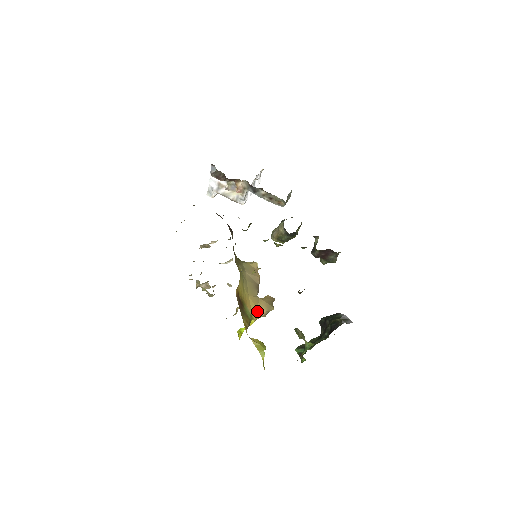
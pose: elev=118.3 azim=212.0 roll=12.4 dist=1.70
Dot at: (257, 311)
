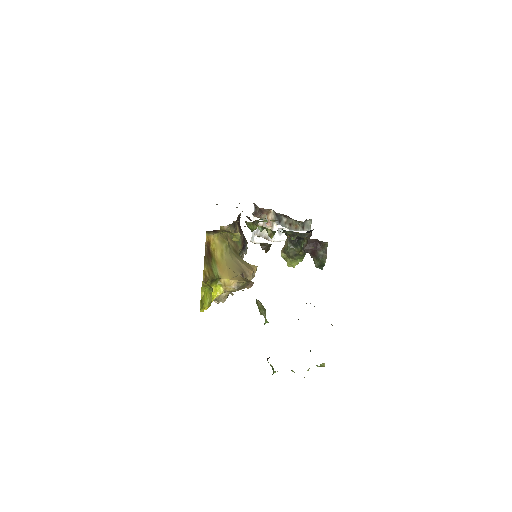
Dot at: (228, 279)
